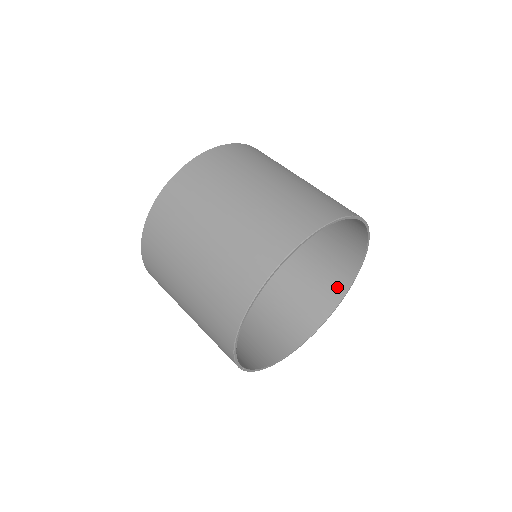
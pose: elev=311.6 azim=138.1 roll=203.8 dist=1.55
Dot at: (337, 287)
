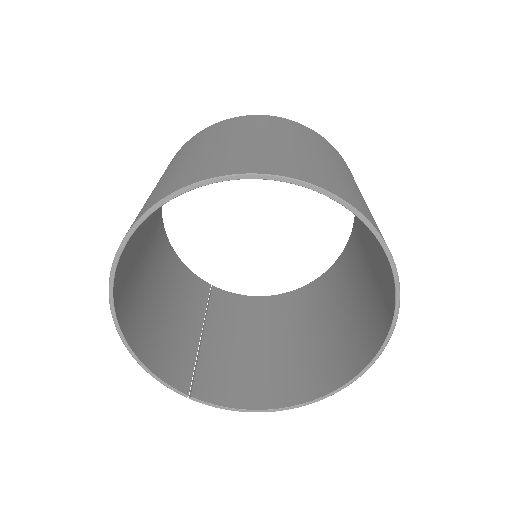
Dot at: (387, 310)
